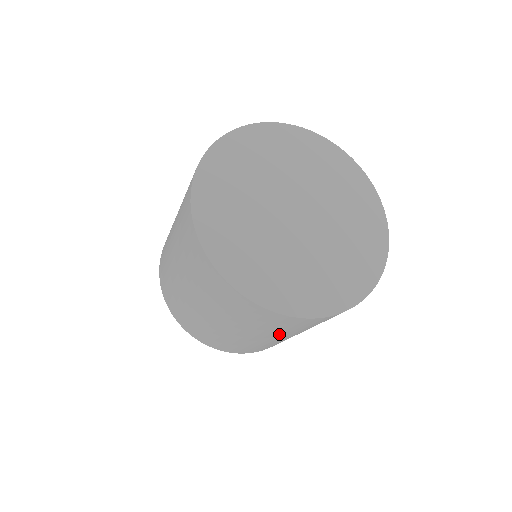
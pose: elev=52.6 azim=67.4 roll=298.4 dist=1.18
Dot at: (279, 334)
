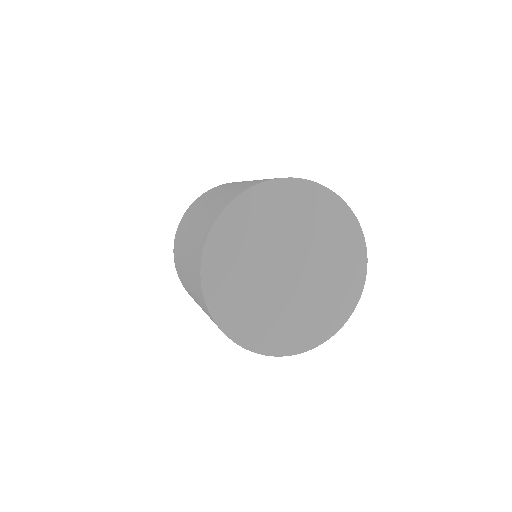
Dot at: occluded
